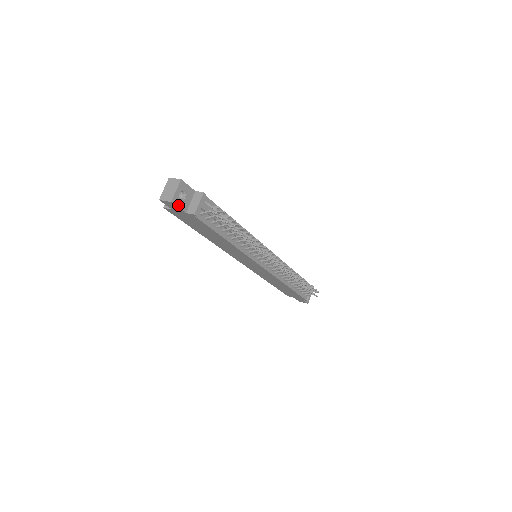
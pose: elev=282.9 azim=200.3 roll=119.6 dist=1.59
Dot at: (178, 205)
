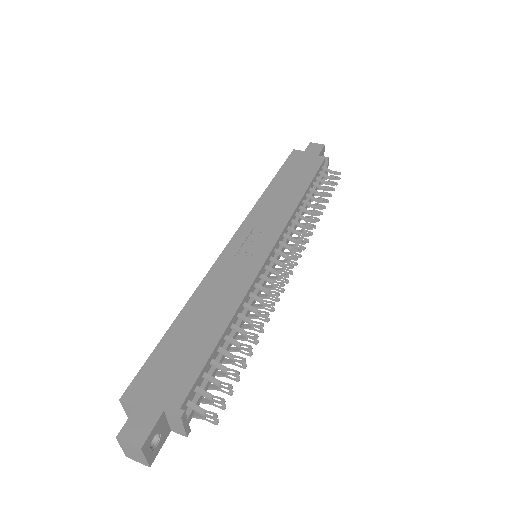
Dot at: (158, 450)
